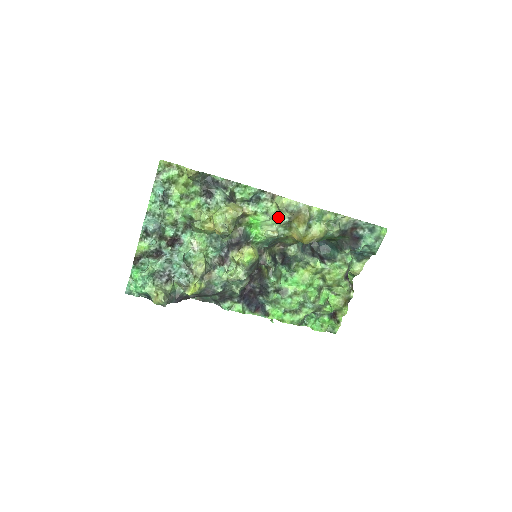
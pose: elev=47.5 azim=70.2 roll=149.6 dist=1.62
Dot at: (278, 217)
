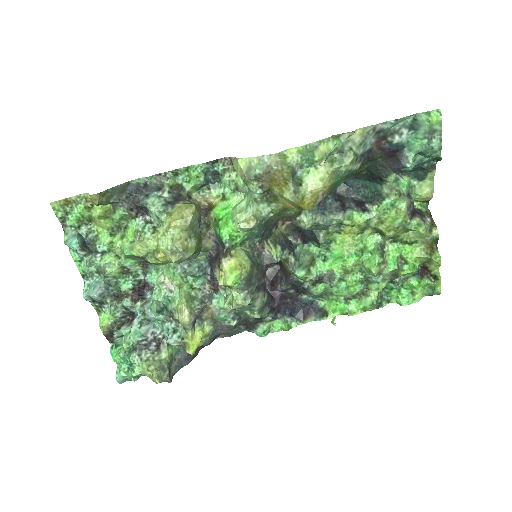
Dot at: occluded
